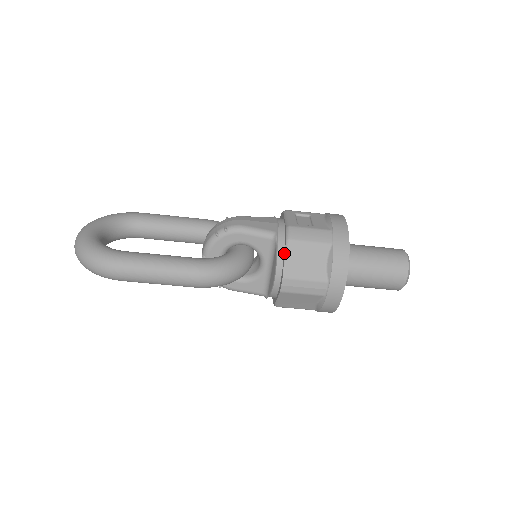
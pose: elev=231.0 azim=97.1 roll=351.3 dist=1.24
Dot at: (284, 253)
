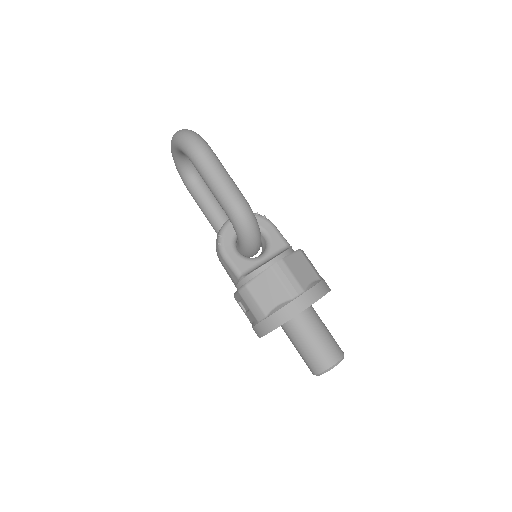
Dot at: (292, 253)
